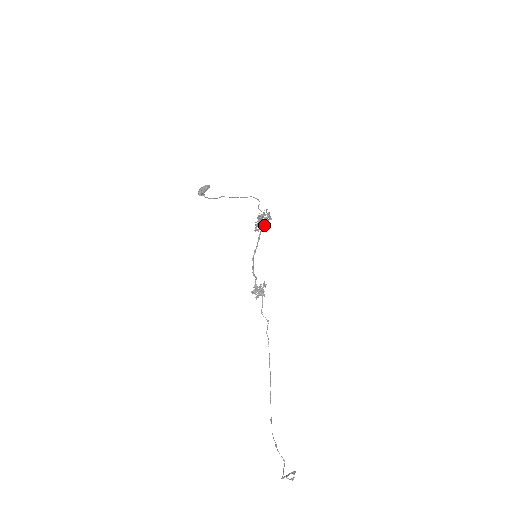
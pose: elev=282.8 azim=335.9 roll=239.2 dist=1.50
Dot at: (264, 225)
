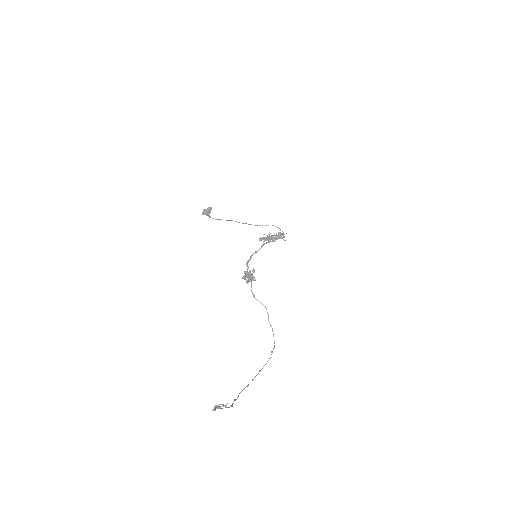
Dot at: (271, 237)
